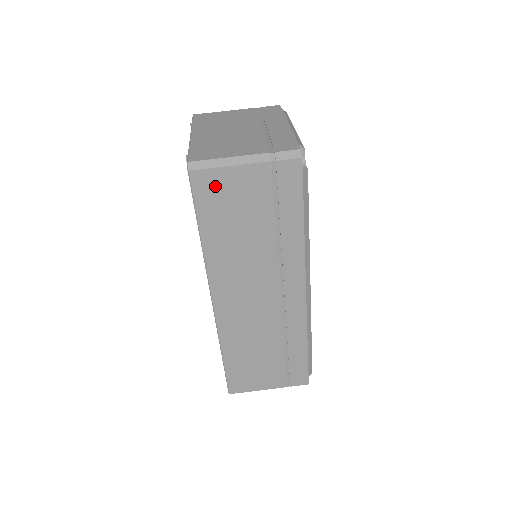
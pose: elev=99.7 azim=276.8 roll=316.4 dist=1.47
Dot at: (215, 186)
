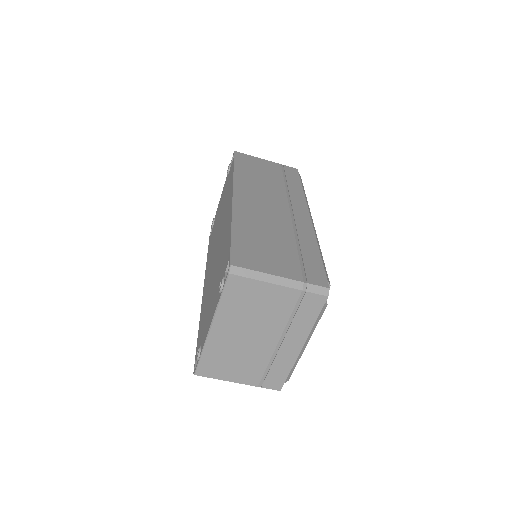
Dot at: occluded
